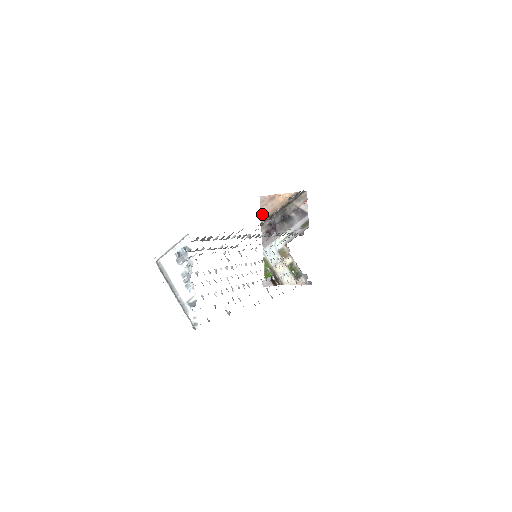
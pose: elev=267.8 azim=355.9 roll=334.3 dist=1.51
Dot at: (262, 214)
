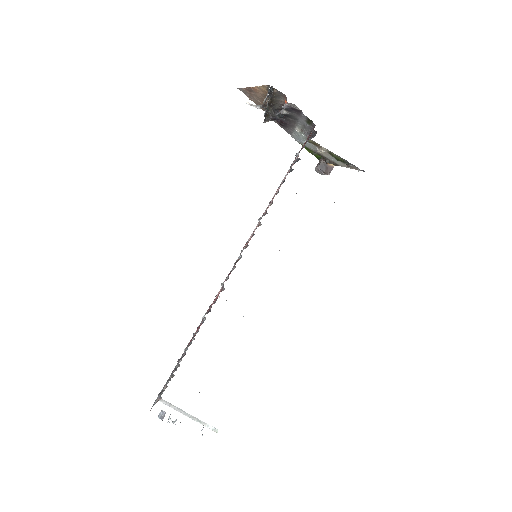
Dot at: occluded
